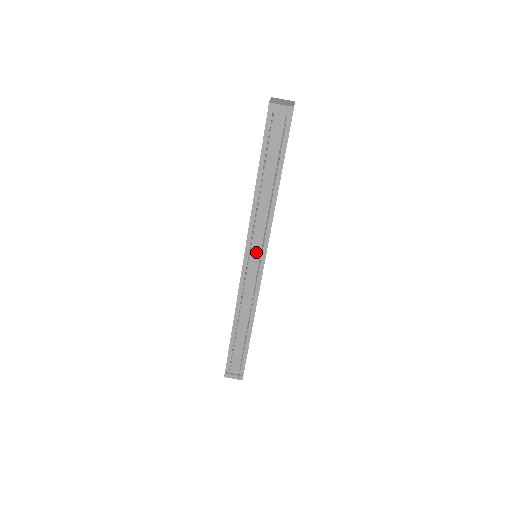
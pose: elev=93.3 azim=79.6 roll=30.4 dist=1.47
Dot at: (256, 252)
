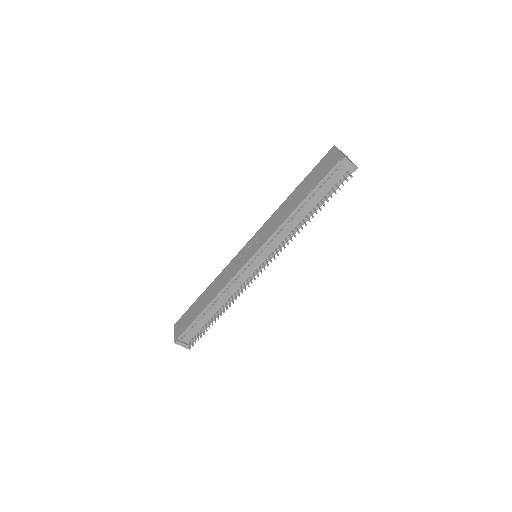
Dot at: (264, 256)
